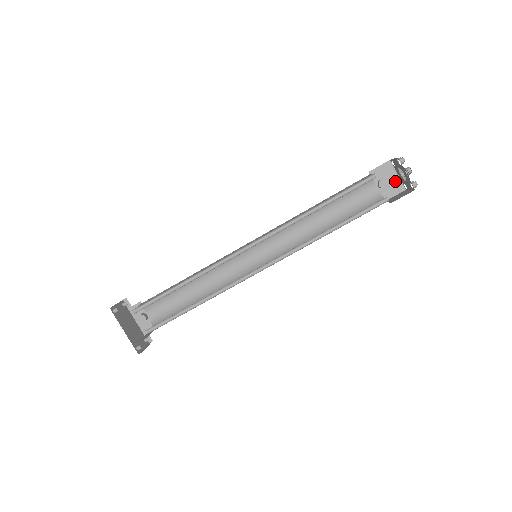
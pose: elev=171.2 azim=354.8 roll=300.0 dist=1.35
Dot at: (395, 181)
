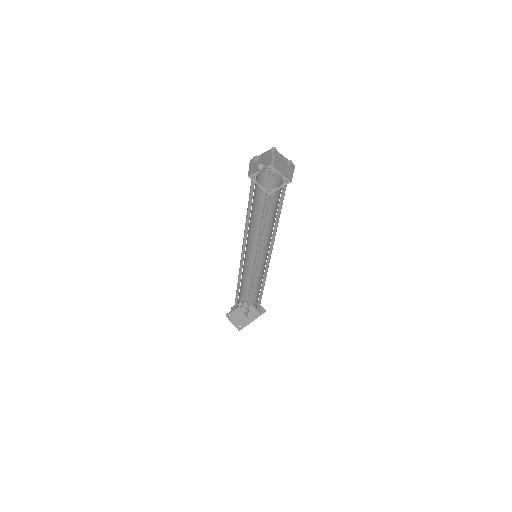
Dot at: (264, 156)
